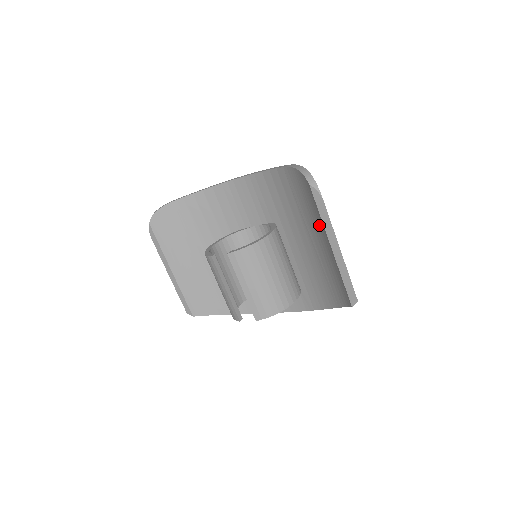
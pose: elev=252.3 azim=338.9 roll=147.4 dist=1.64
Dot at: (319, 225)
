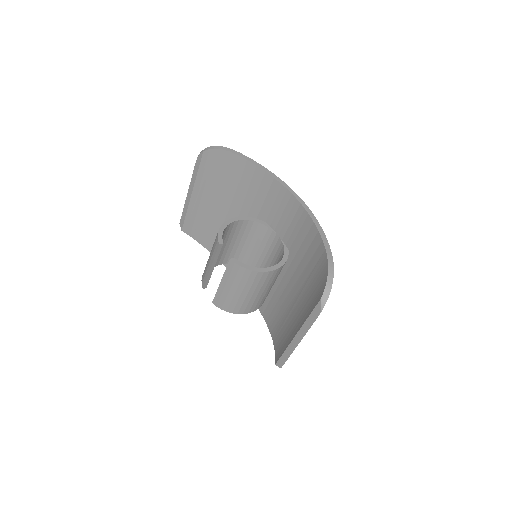
Dot at: (305, 312)
